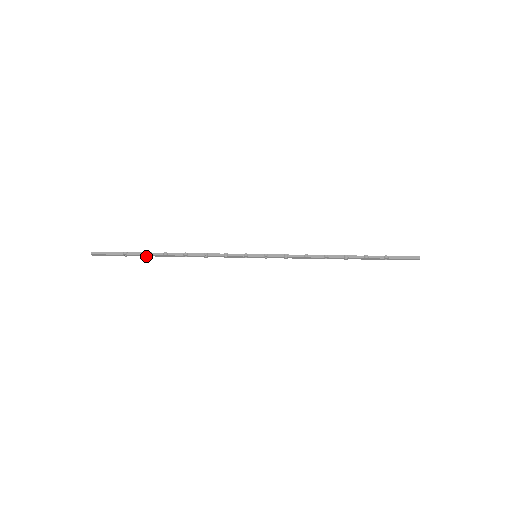
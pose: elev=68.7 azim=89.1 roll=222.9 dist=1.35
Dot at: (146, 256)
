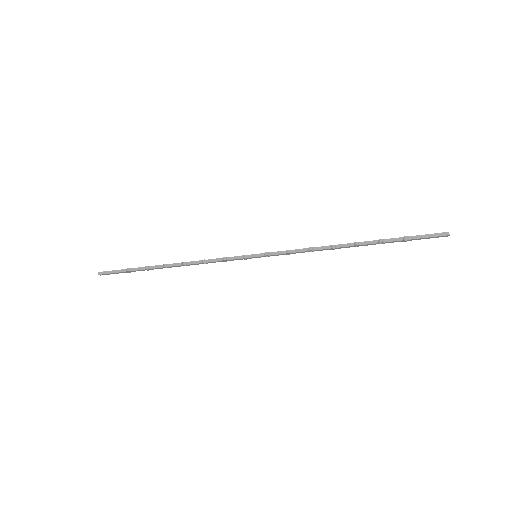
Dot at: (148, 270)
